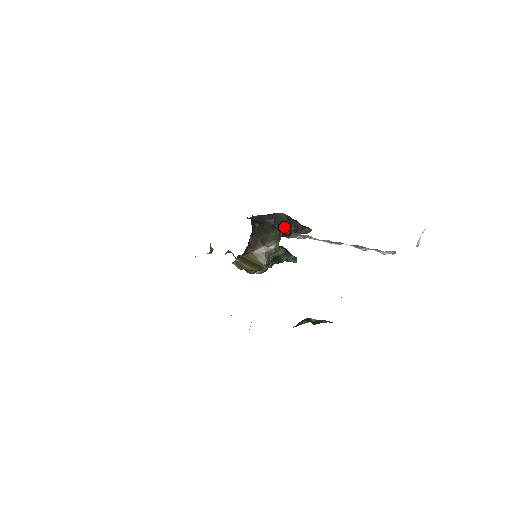
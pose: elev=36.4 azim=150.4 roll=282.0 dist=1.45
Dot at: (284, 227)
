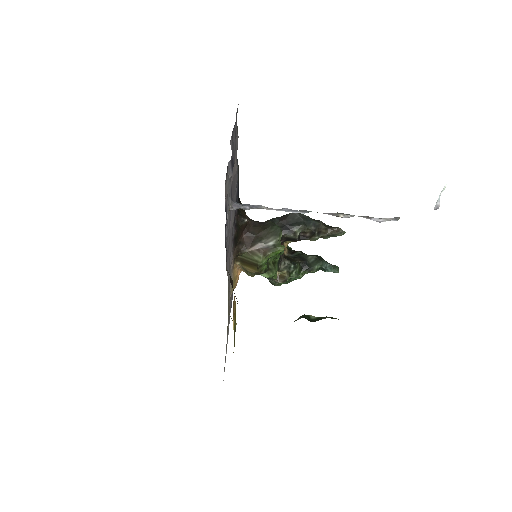
Dot at: (299, 227)
